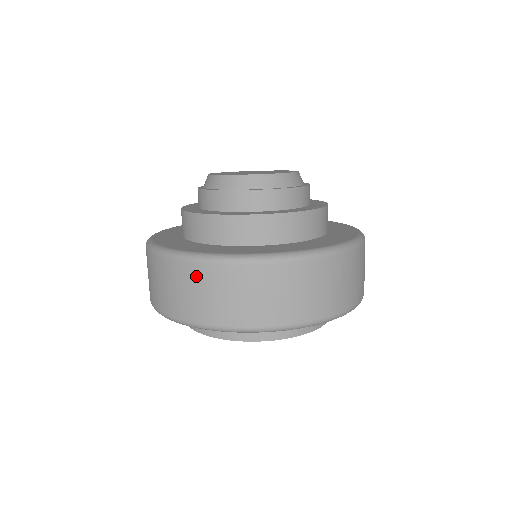
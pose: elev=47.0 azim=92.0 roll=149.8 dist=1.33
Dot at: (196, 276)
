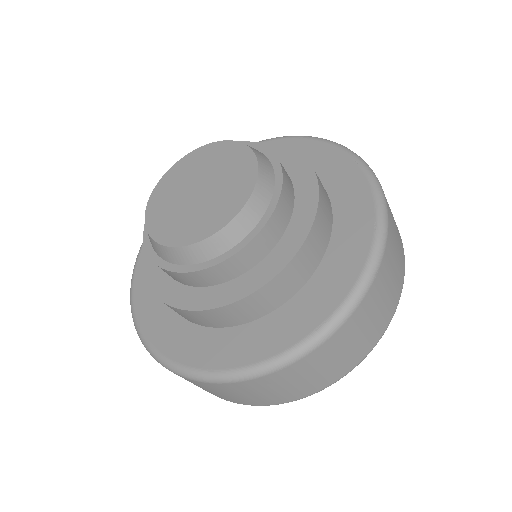
Dot at: occluded
